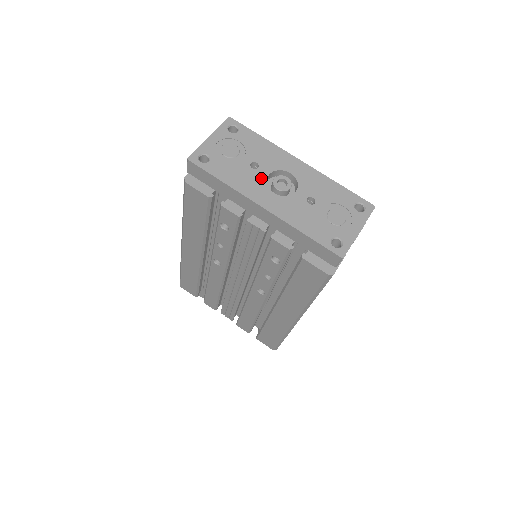
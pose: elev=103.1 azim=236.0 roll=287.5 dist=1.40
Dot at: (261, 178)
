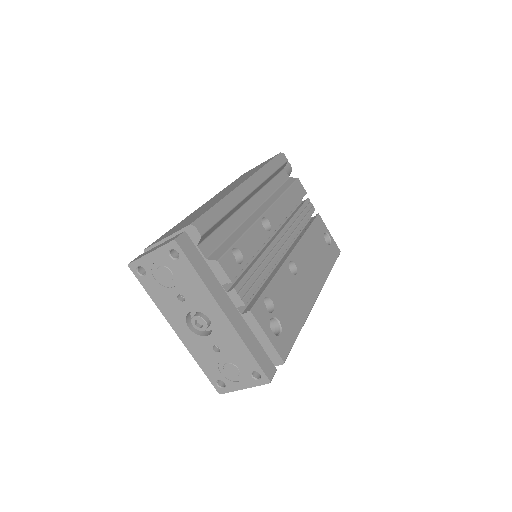
Dot at: (182, 311)
